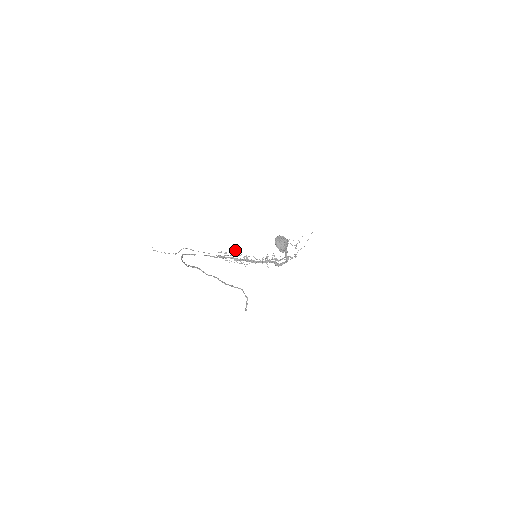
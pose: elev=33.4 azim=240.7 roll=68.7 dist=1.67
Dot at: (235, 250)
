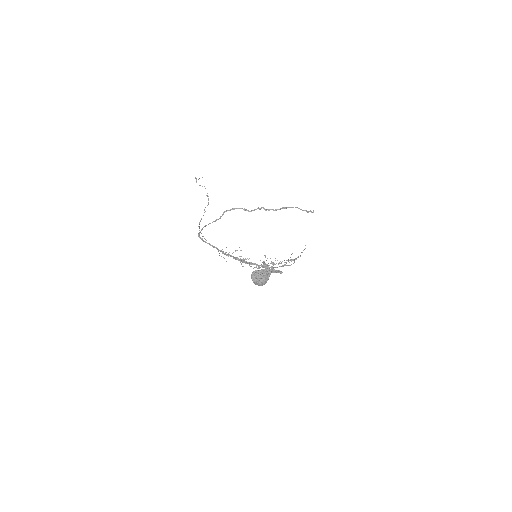
Dot at: (233, 252)
